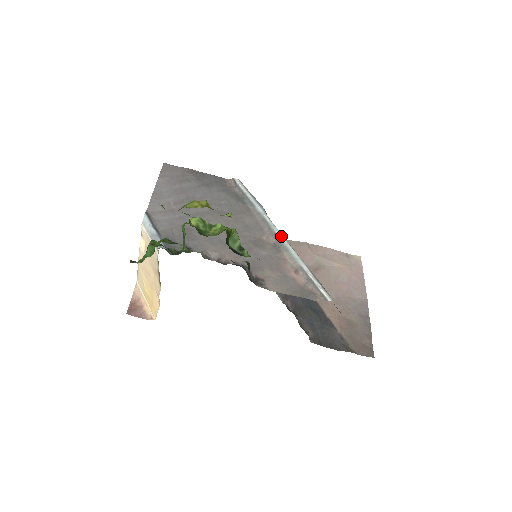
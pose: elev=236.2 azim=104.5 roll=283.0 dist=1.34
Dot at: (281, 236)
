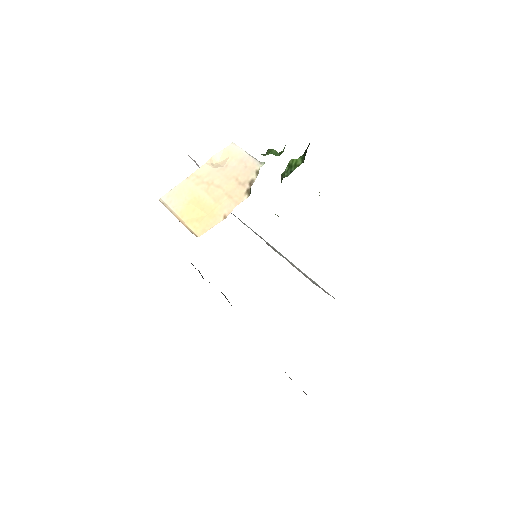
Dot at: (277, 251)
